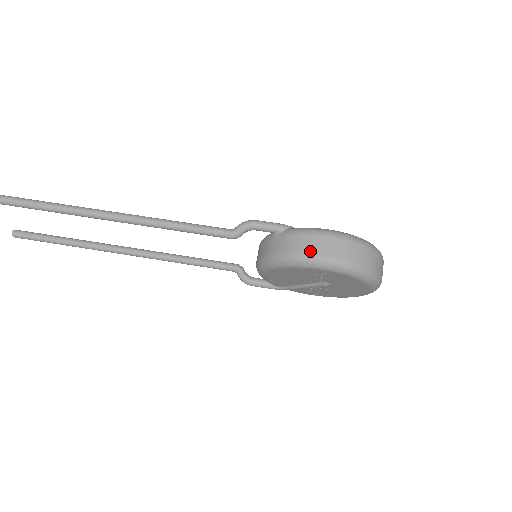
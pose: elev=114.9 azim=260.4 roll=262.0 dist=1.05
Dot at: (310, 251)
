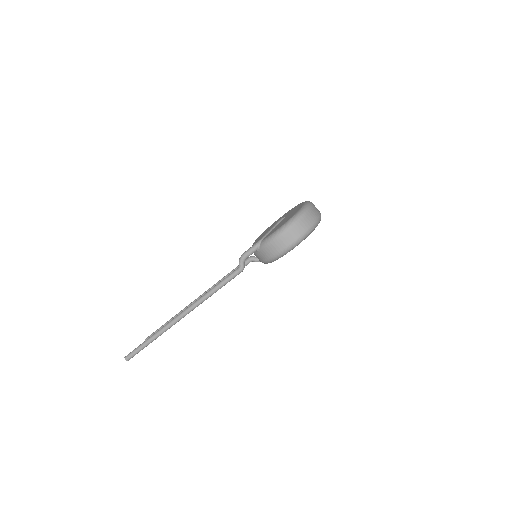
Dot at: (280, 250)
